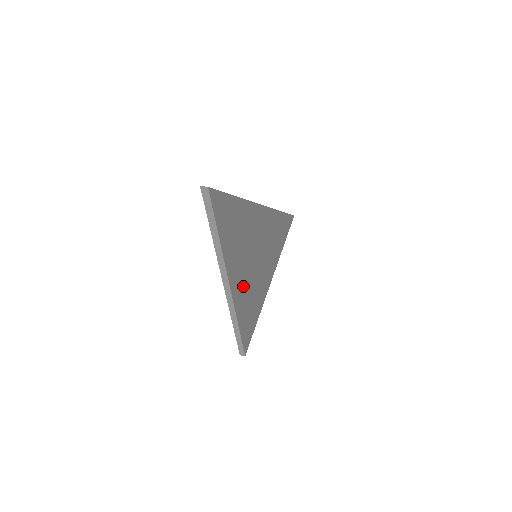
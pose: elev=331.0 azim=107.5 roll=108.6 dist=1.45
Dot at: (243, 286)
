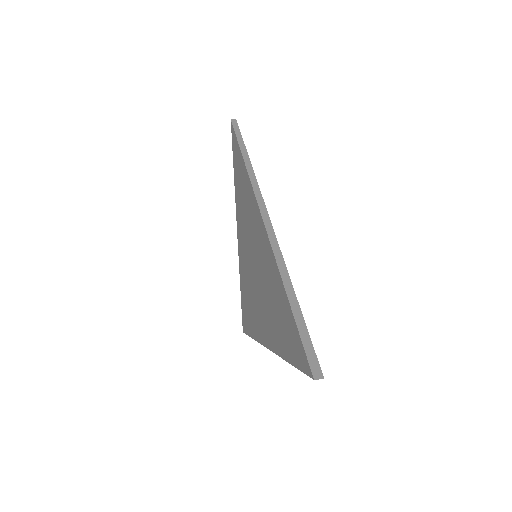
Dot at: occluded
